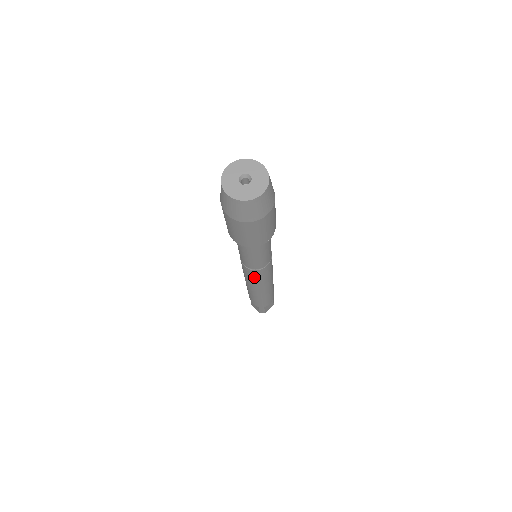
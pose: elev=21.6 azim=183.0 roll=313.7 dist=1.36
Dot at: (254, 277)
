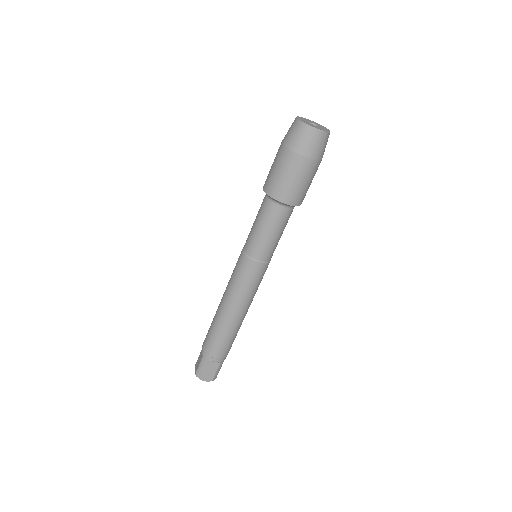
Dot at: (258, 280)
